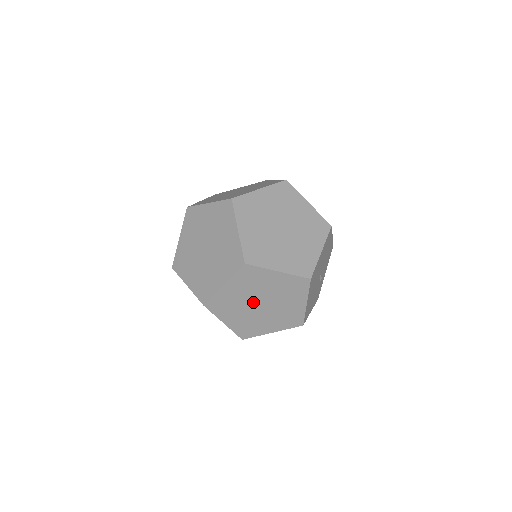
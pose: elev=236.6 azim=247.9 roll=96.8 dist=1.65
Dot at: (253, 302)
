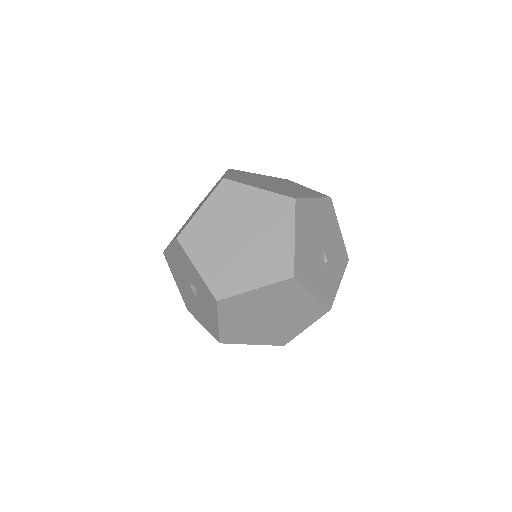
Dot at: (231, 234)
